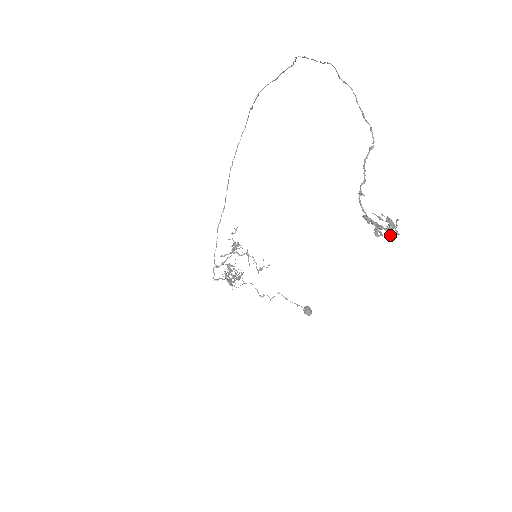
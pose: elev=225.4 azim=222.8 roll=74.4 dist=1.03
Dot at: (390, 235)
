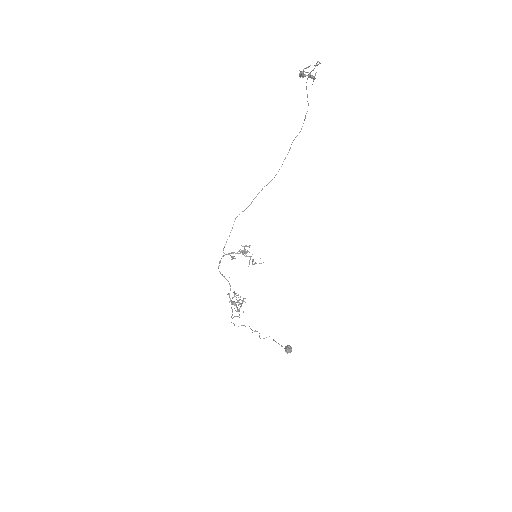
Dot at: (309, 76)
